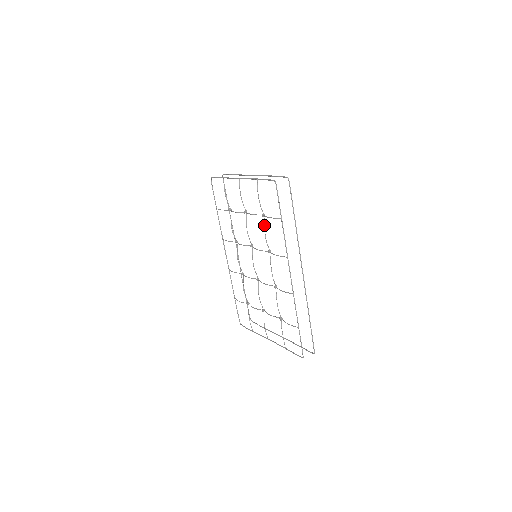
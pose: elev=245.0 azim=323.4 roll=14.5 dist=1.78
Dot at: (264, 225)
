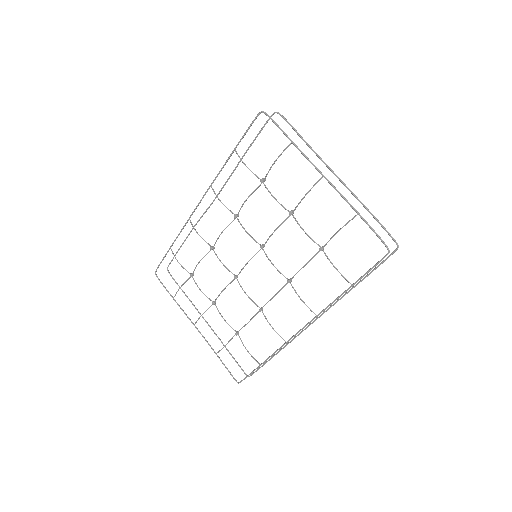
Dot at: (312, 258)
